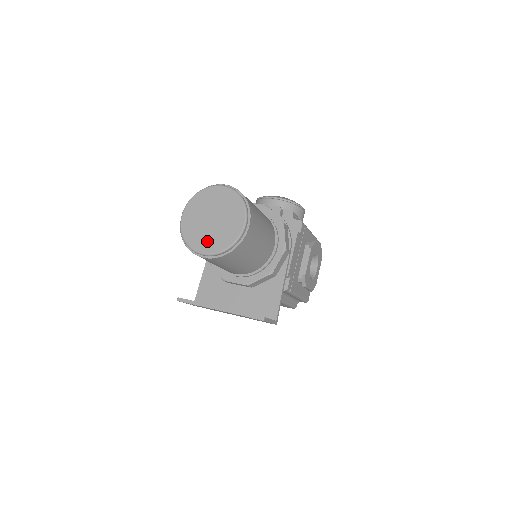
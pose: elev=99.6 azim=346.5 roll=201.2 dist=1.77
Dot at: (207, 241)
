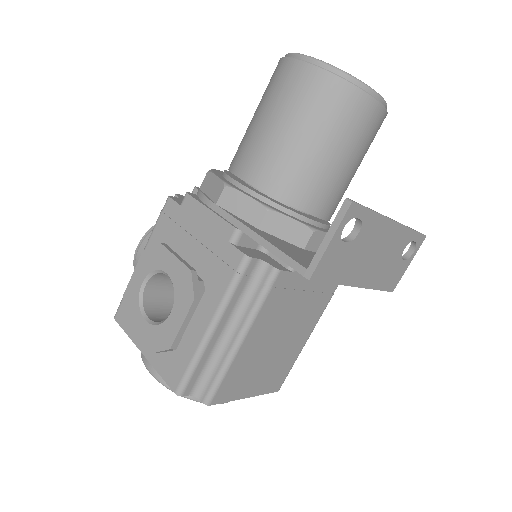
Dot at: occluded
